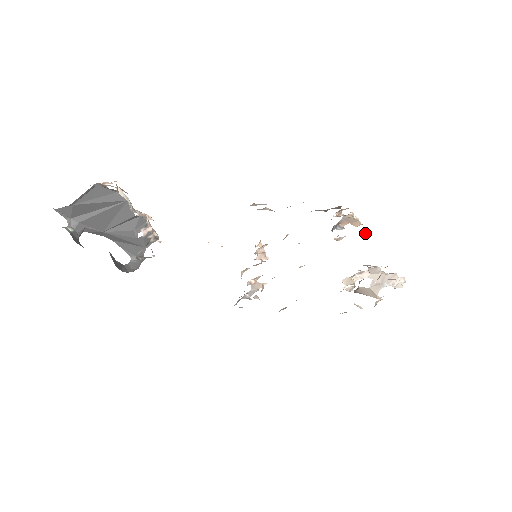
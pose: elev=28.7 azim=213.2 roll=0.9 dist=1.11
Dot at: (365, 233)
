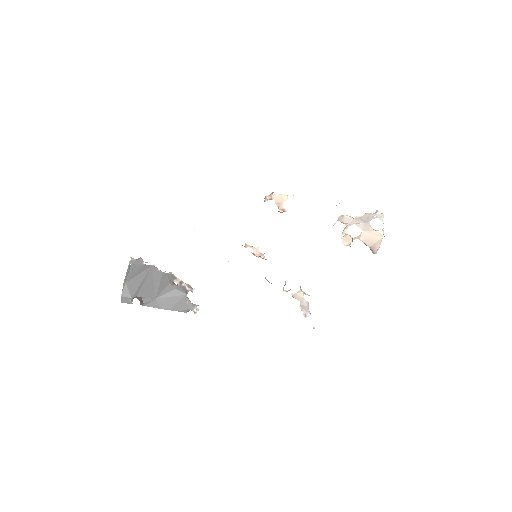
Dot at: occluded
